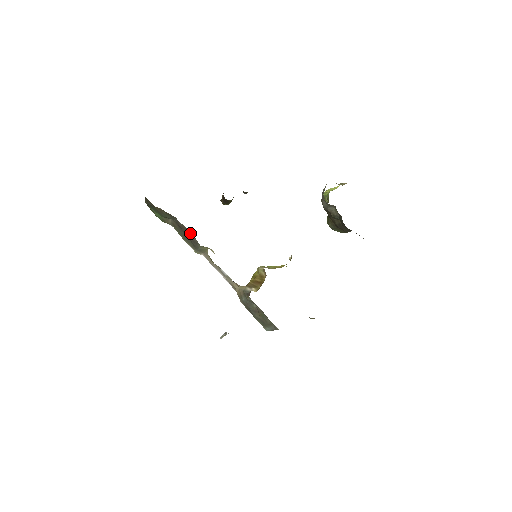
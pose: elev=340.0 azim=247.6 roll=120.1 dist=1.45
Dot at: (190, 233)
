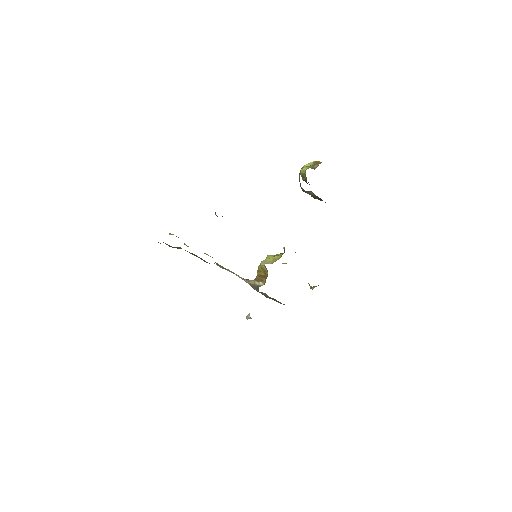
Dot at: (199, 257)
